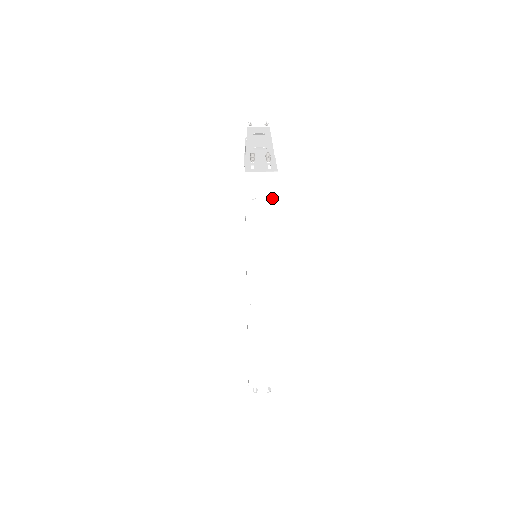
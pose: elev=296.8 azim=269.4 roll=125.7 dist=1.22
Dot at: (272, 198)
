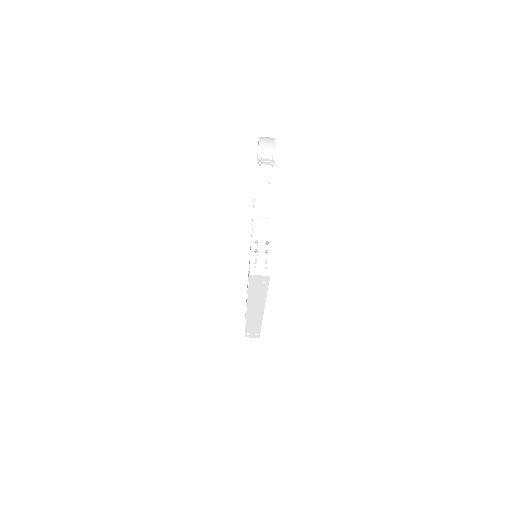
Dot at: (266, 283)
